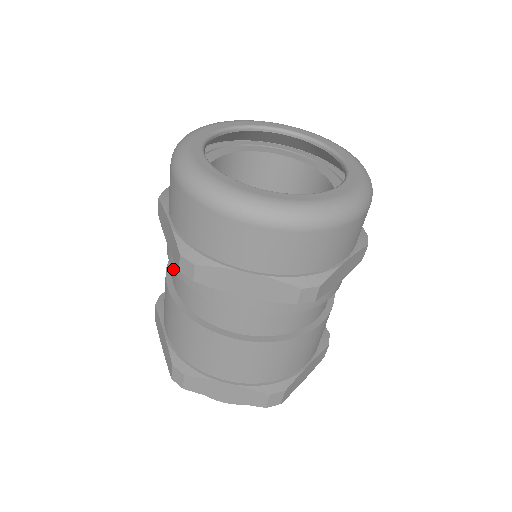
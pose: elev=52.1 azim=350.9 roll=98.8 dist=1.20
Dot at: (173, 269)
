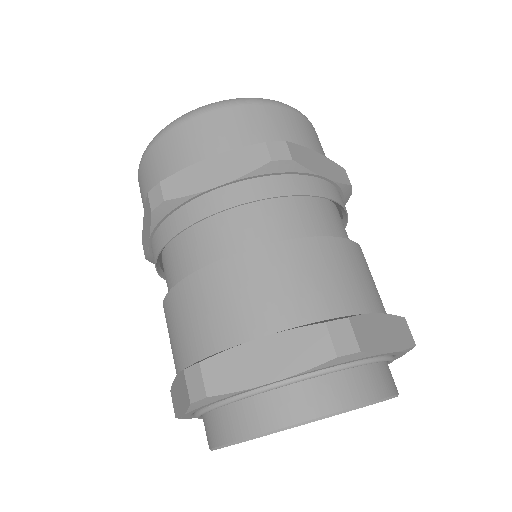
Dot at: (157, 255)
